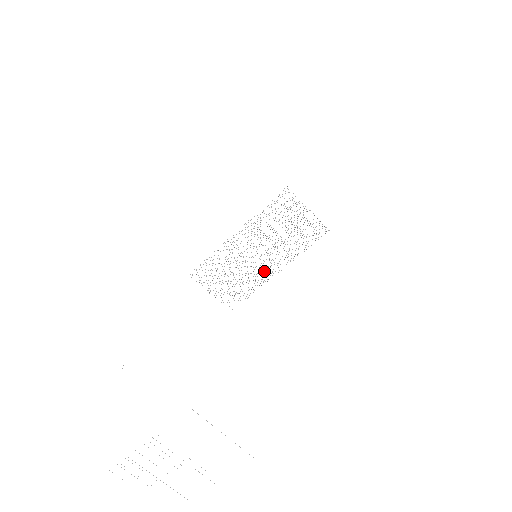
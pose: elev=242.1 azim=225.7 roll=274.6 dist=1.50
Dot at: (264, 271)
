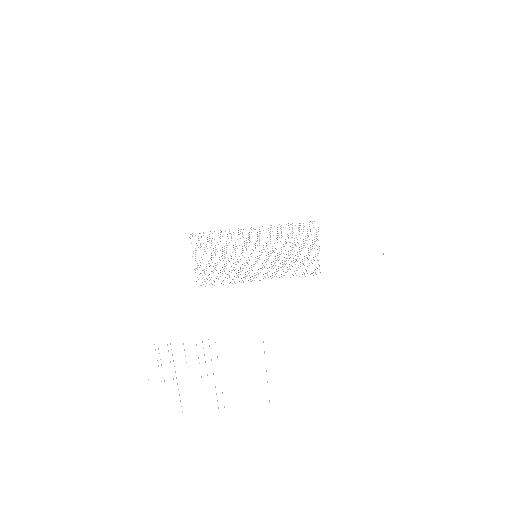
Dot at: occluded
